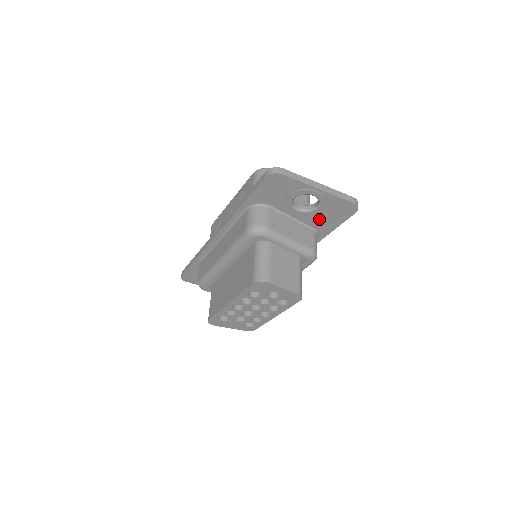
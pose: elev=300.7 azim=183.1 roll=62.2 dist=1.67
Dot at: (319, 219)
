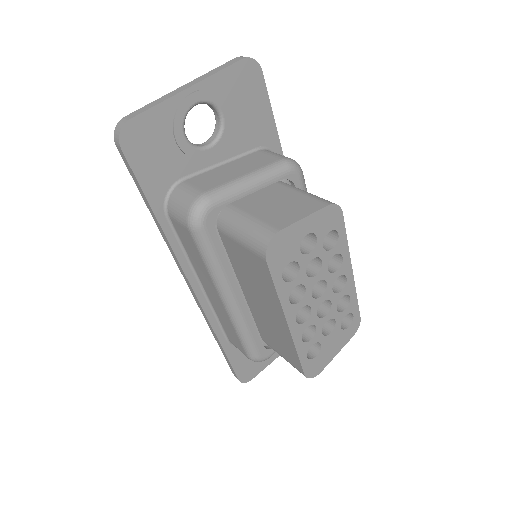
Dot at: (244, 129)
